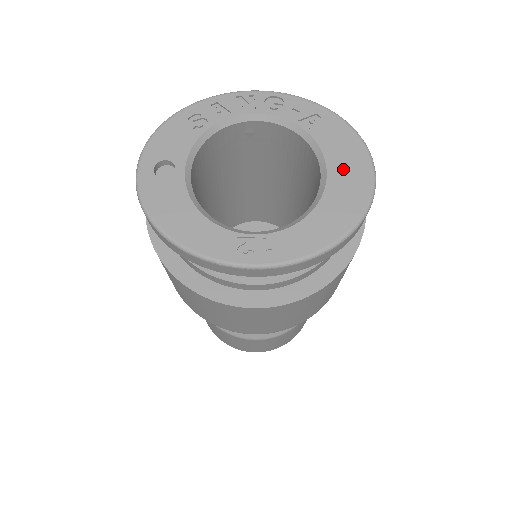
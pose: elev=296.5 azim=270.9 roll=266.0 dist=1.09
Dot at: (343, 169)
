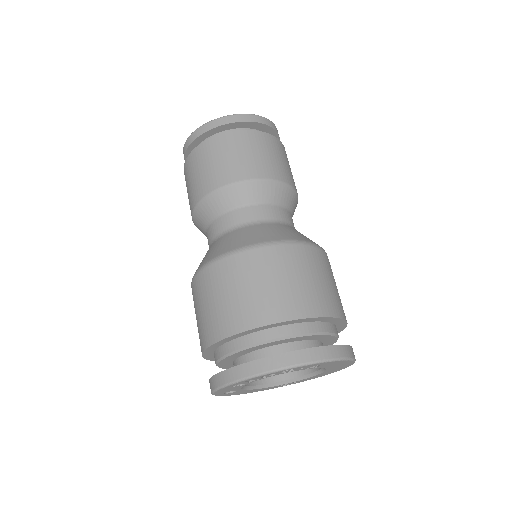
Dot at: (336, 367)
